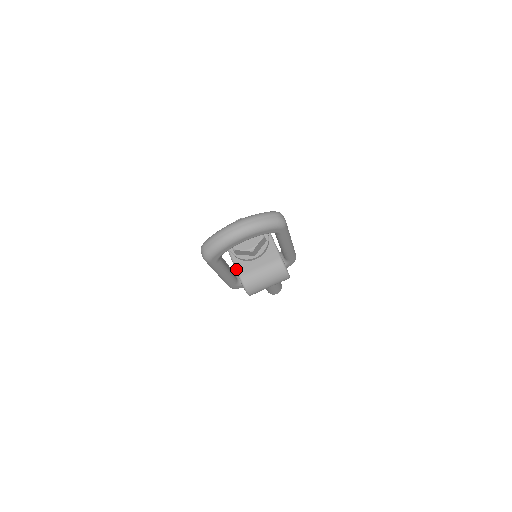
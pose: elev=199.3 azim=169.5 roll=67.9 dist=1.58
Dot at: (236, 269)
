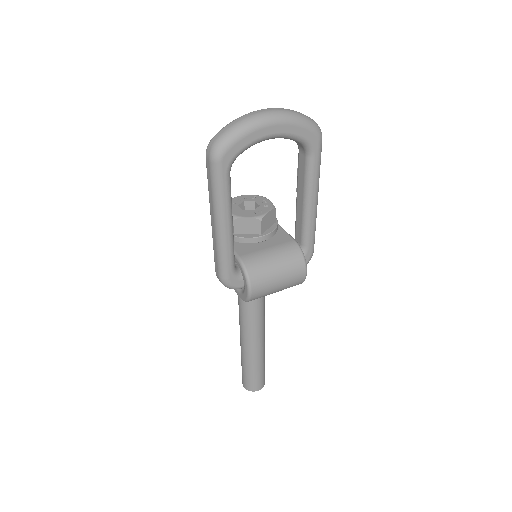
Dot at: occluded
